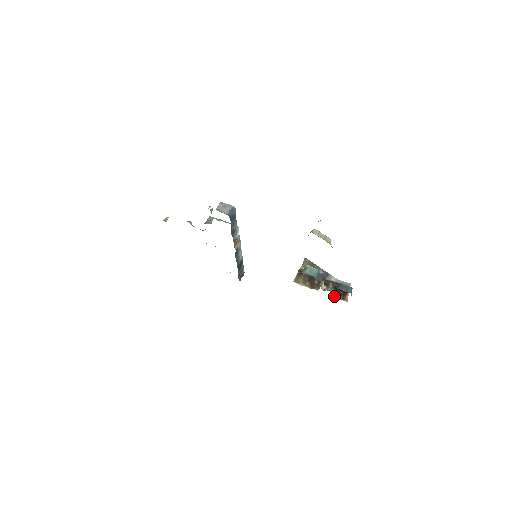
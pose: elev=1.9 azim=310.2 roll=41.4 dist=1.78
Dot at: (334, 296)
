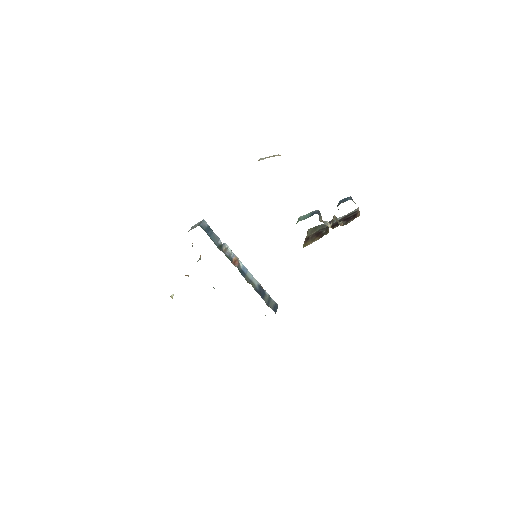
Dot at: (345, 224)
